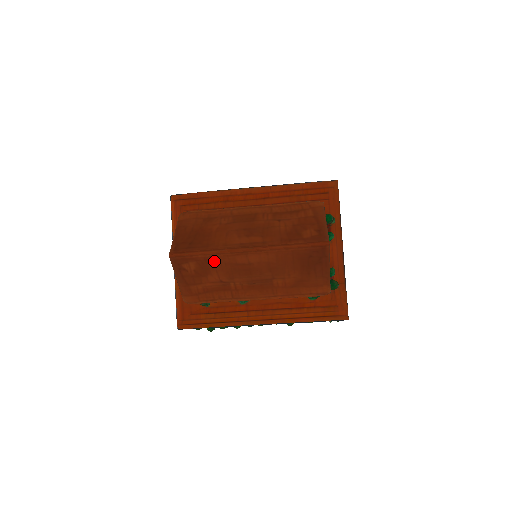
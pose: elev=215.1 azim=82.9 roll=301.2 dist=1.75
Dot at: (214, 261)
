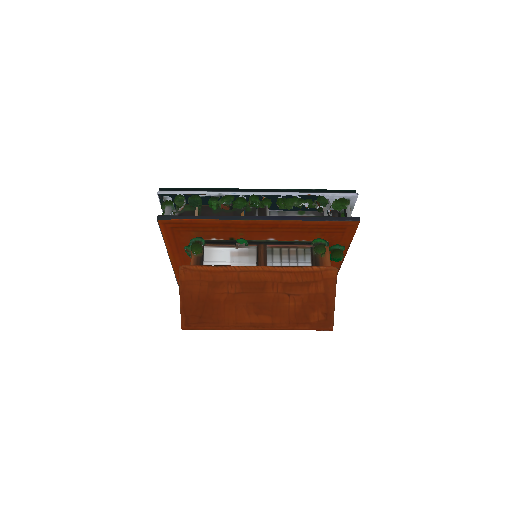
Dot at: occluded
